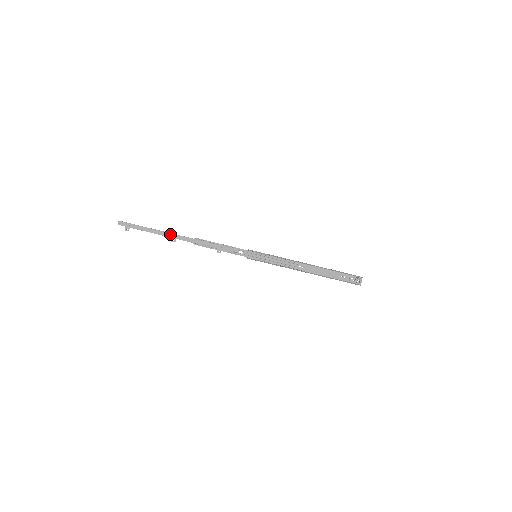
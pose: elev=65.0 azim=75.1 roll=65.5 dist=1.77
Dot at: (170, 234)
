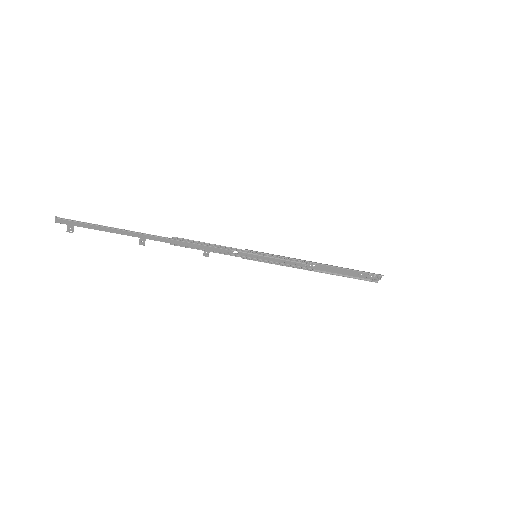
Dot at: (136, 234)
